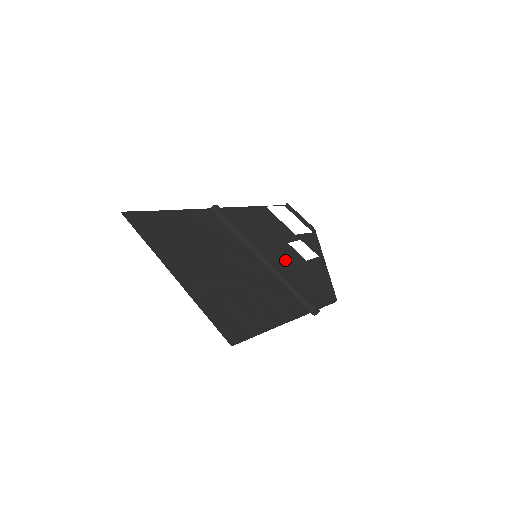
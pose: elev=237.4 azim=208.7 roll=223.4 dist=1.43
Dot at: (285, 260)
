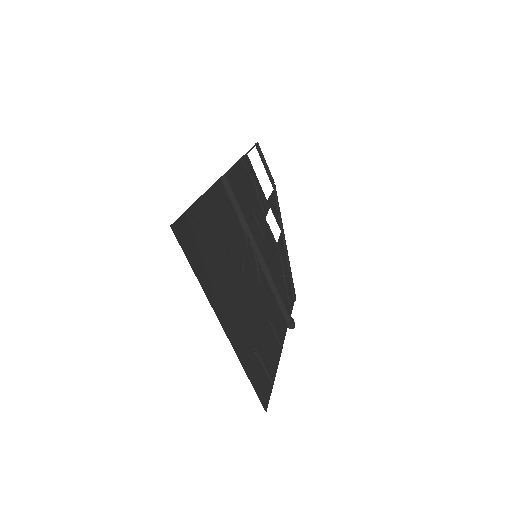
Dot at: (269, 251)
